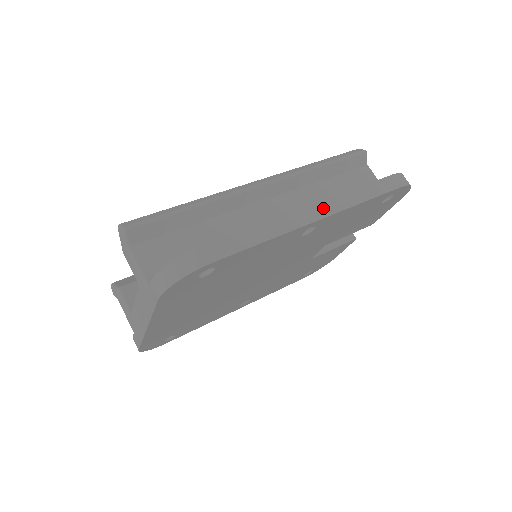
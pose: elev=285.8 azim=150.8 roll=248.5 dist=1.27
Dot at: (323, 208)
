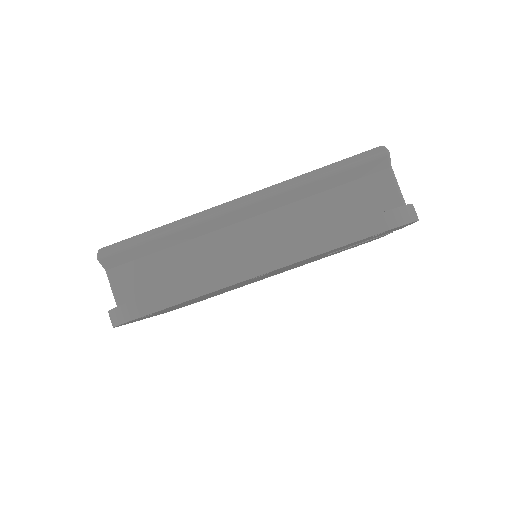
Dot at: (269, 261)
